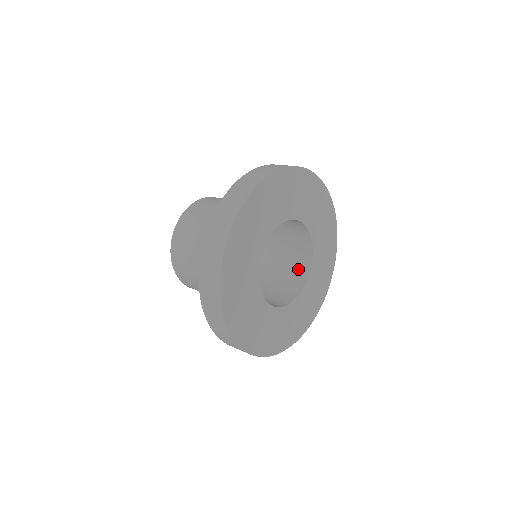
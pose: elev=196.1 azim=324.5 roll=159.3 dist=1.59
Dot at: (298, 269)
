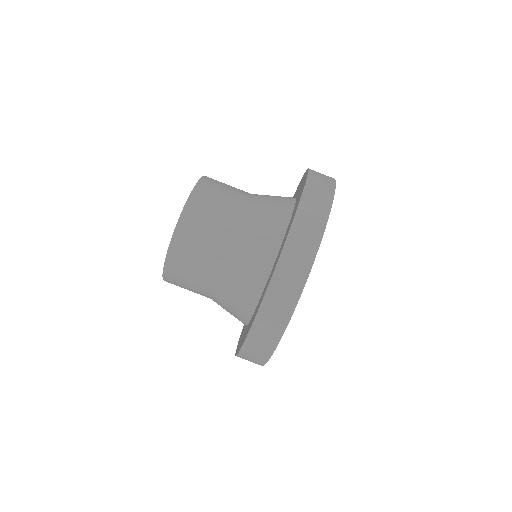
Dot at: occluded
